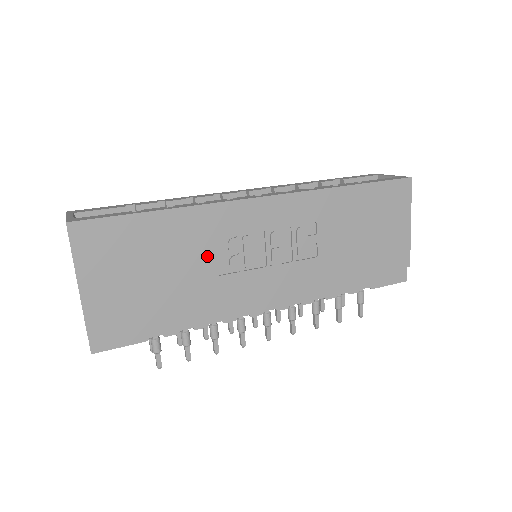
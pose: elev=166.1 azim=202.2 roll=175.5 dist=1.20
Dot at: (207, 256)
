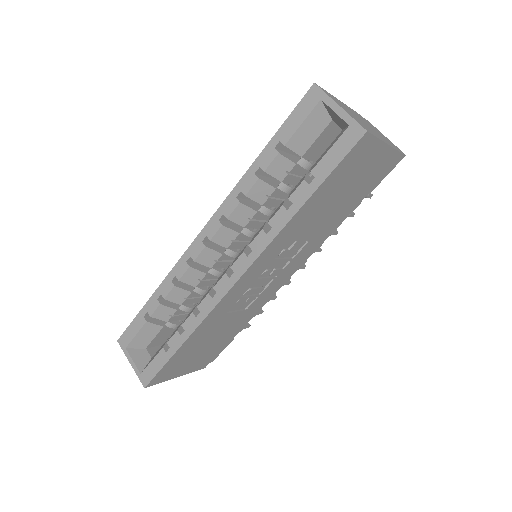
Dot at: (230, 317)
